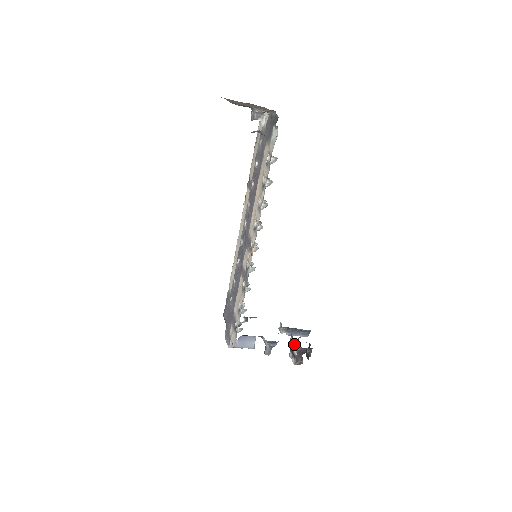
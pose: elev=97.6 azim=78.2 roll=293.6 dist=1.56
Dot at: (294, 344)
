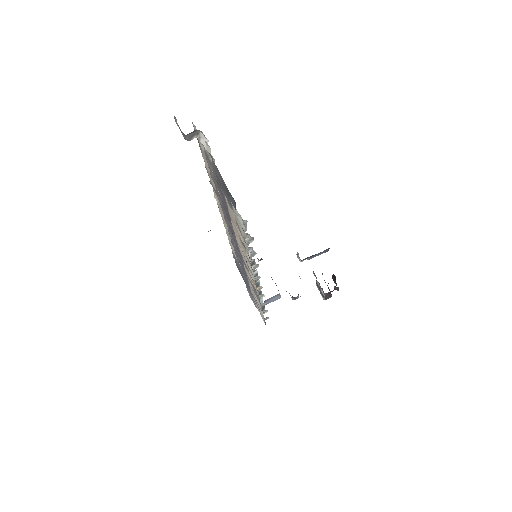
Dot at: occluded
